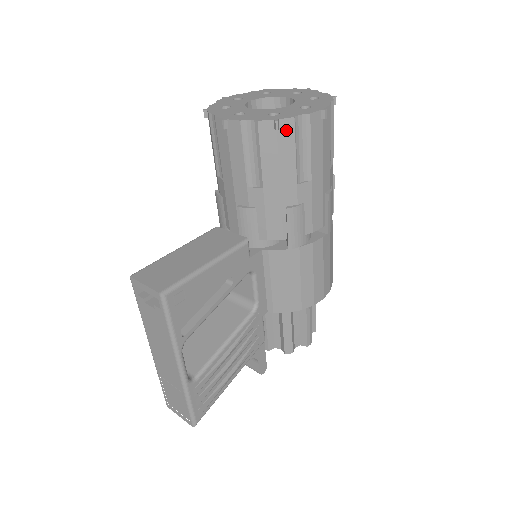
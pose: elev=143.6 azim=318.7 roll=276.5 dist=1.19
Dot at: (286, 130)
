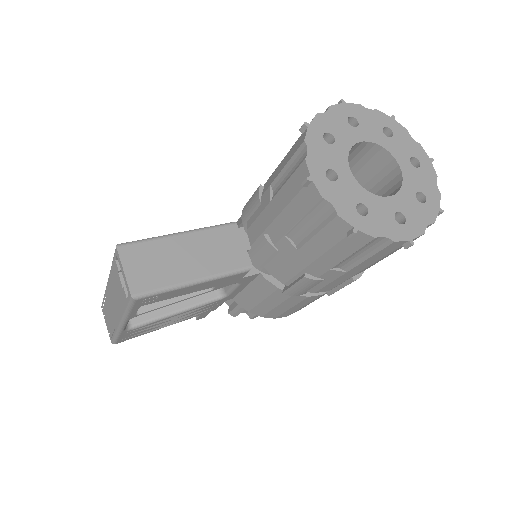
Dot at: (358, 239)
